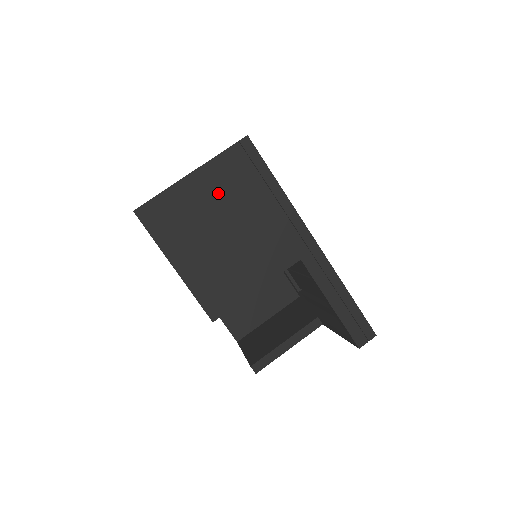
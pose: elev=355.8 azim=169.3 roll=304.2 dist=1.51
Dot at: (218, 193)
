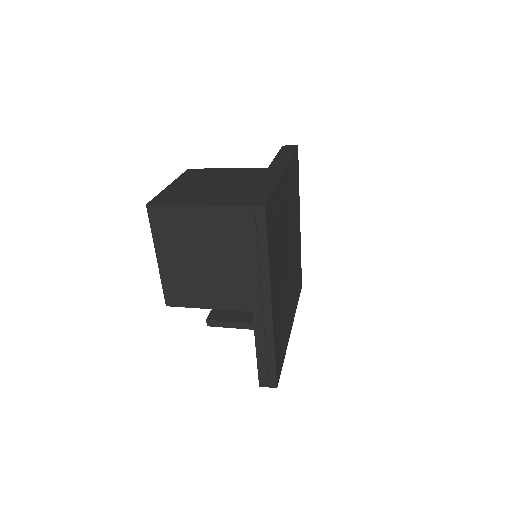
Dot at: (216, 232)
